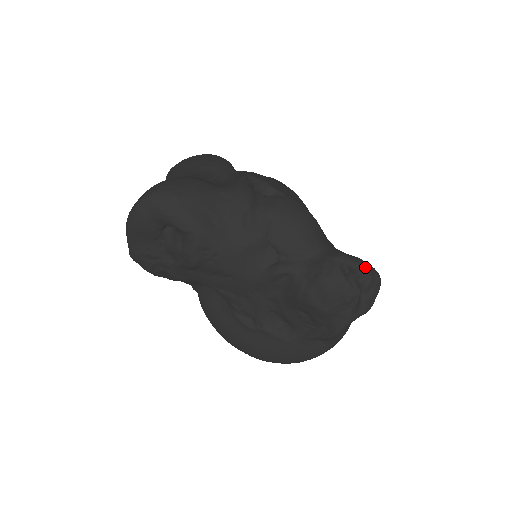
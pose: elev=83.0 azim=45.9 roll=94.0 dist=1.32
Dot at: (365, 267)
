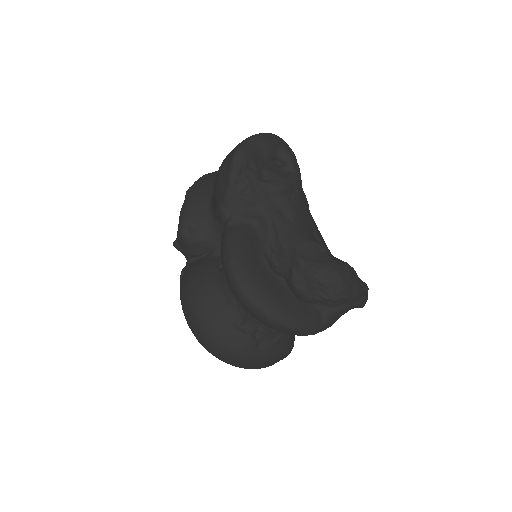
Dot at: occluded
